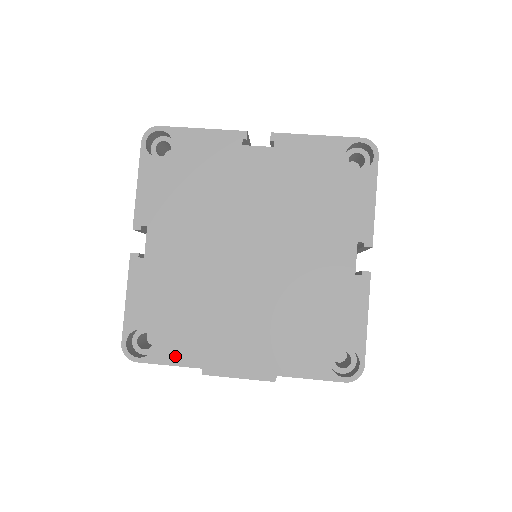
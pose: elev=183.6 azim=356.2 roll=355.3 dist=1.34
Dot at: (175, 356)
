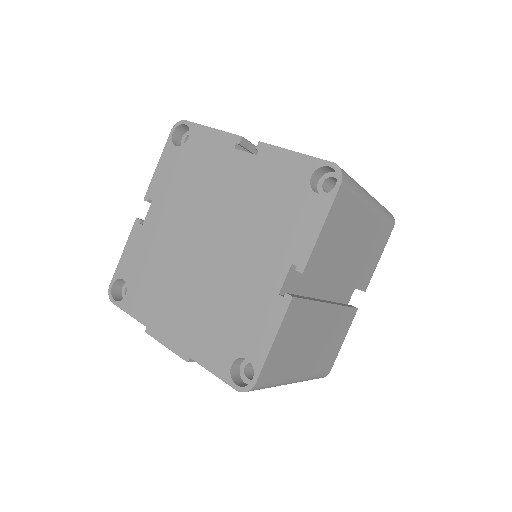
Dot at: (135, 309)
